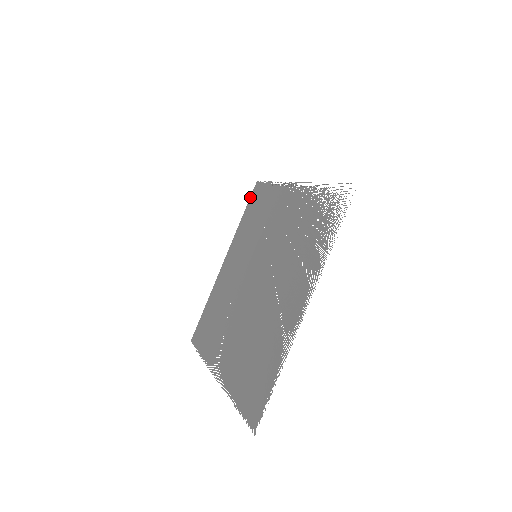
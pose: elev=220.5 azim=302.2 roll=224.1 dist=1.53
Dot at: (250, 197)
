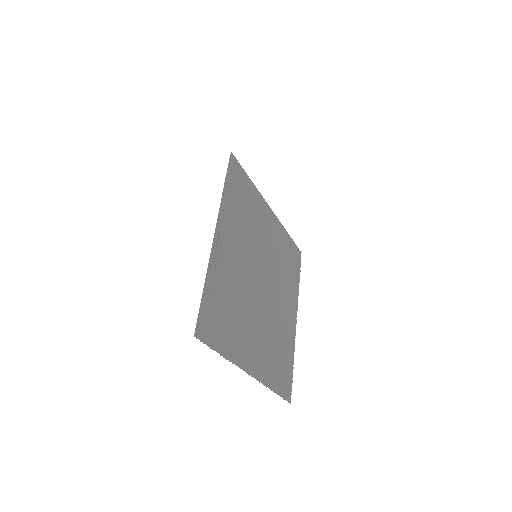
Dot at: (239, 165)
